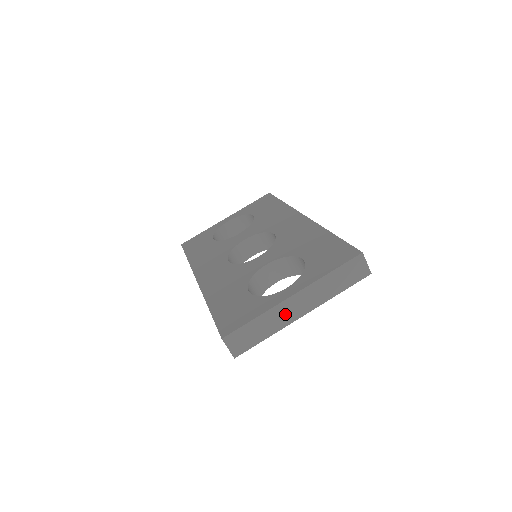
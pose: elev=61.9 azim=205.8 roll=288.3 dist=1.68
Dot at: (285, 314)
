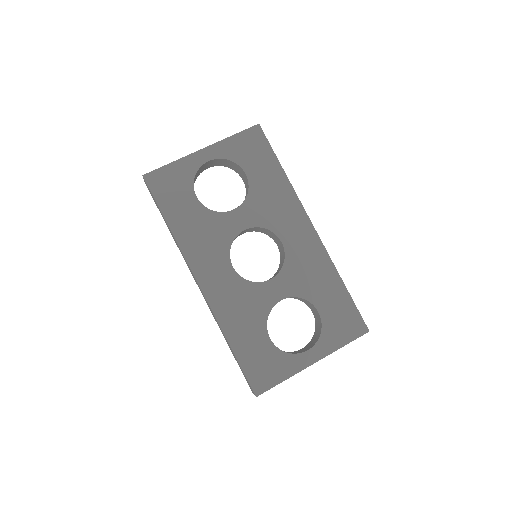
Dot at: occluded
